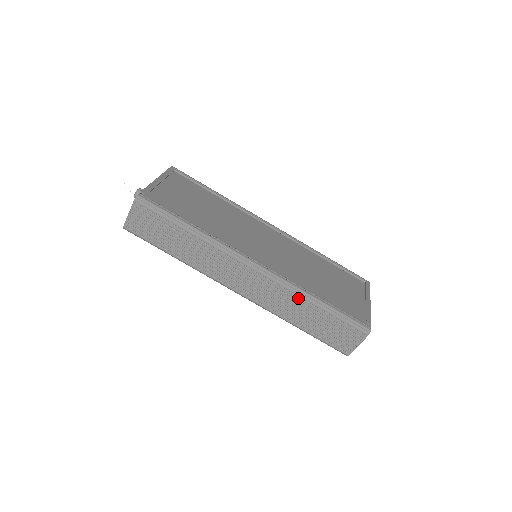
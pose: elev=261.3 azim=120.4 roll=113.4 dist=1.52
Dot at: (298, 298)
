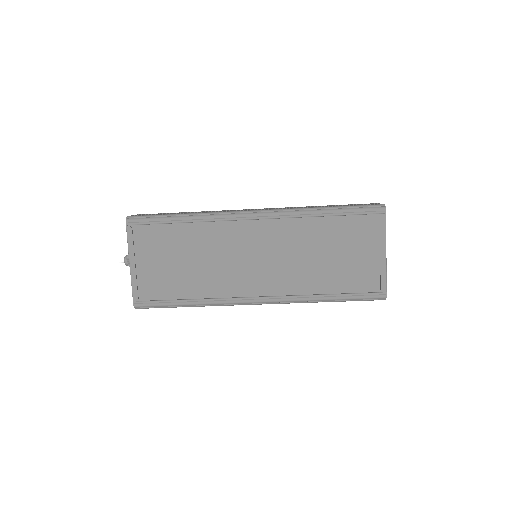
Dot at: (308, 302)
